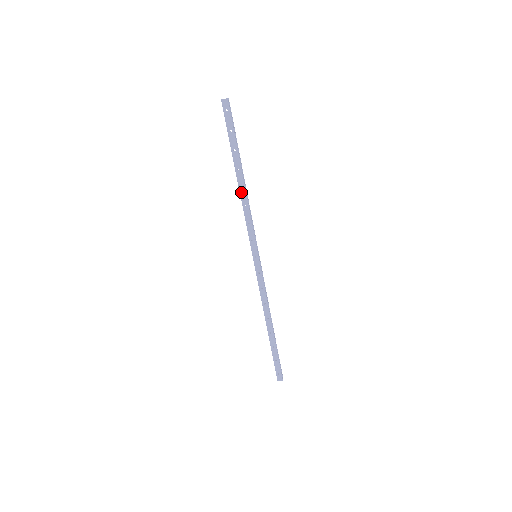
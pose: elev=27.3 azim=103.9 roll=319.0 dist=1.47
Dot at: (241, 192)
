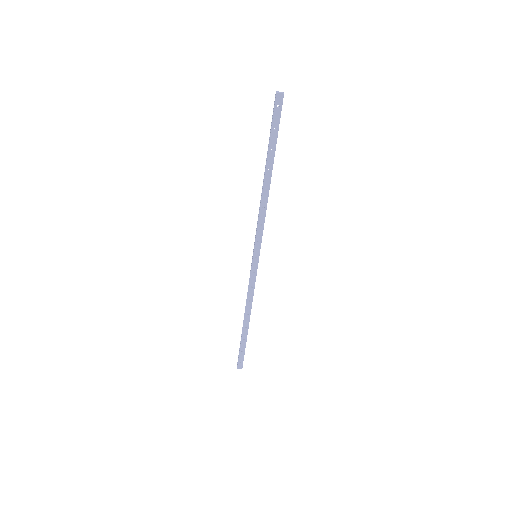
Dot at: (264, 193)
